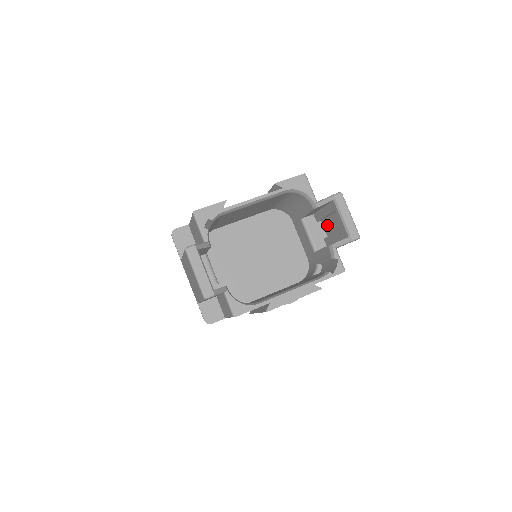
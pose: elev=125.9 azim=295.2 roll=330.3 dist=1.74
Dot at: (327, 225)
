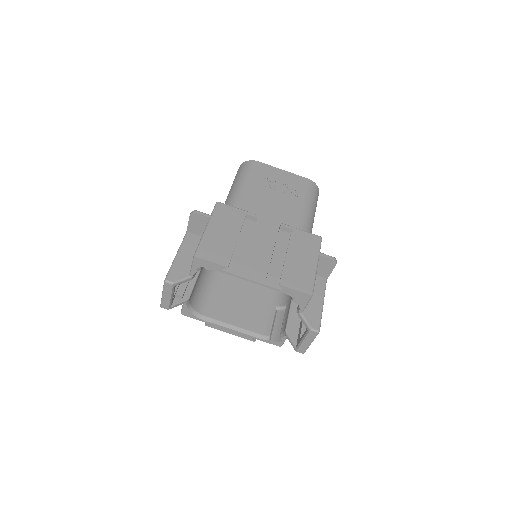
Dot at: occluded
